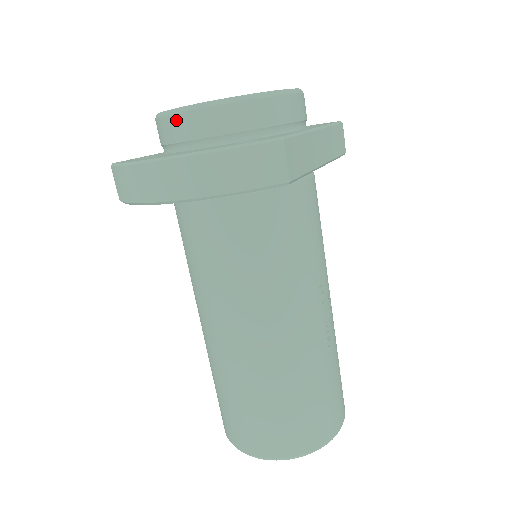
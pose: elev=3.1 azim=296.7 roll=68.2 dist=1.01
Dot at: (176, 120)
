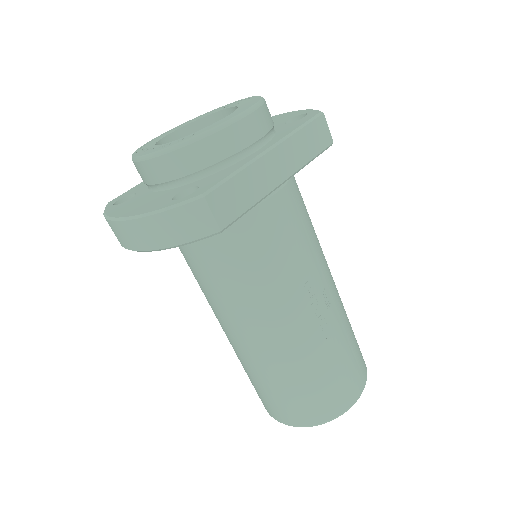
Dot at: (138, 167)
